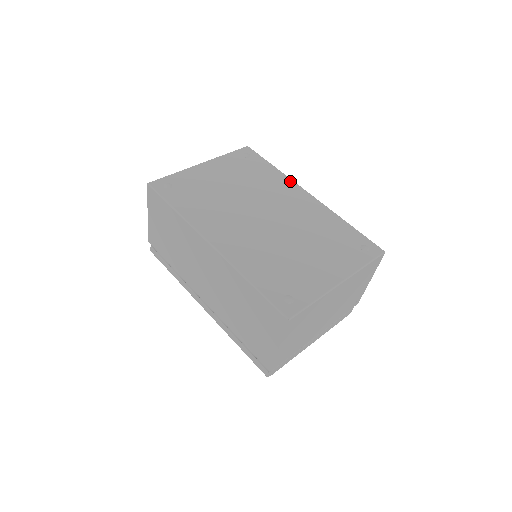
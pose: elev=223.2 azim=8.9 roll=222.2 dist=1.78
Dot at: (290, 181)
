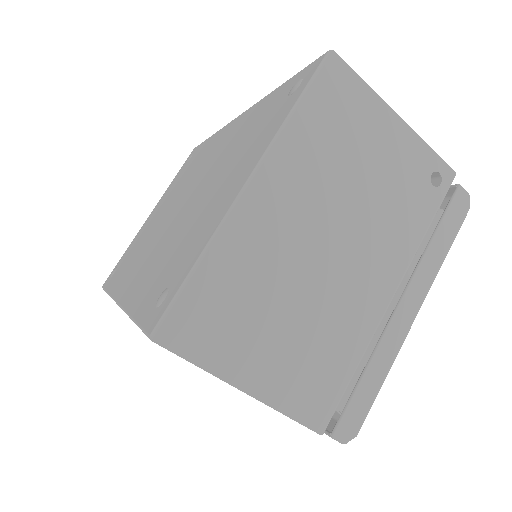
Dot at: (221, 130)
